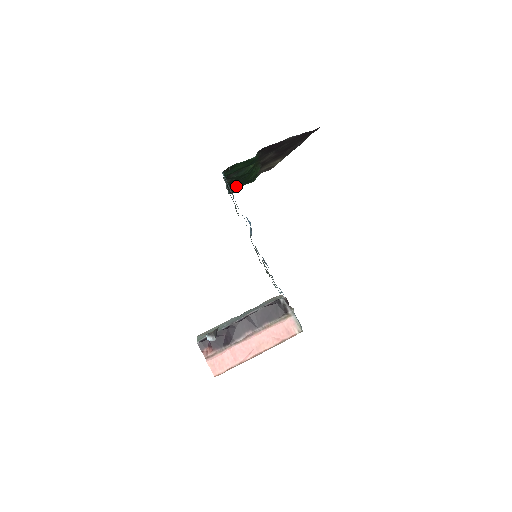
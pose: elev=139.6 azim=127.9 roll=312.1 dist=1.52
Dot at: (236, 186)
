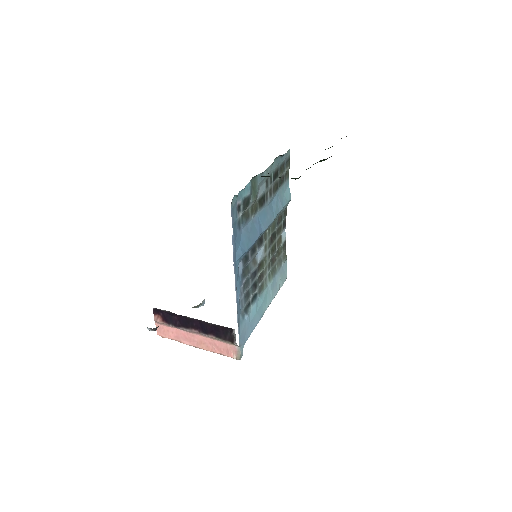
Dot at: occluded
